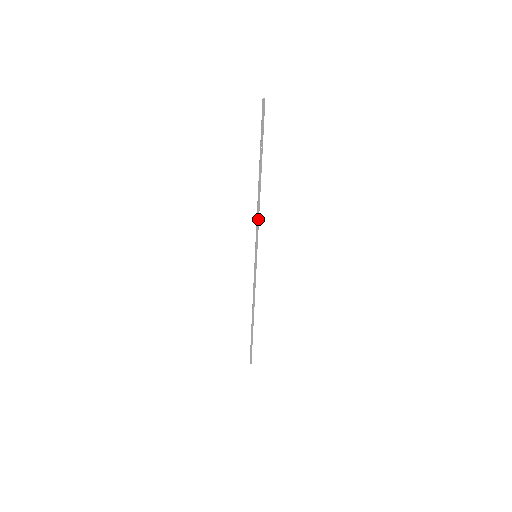
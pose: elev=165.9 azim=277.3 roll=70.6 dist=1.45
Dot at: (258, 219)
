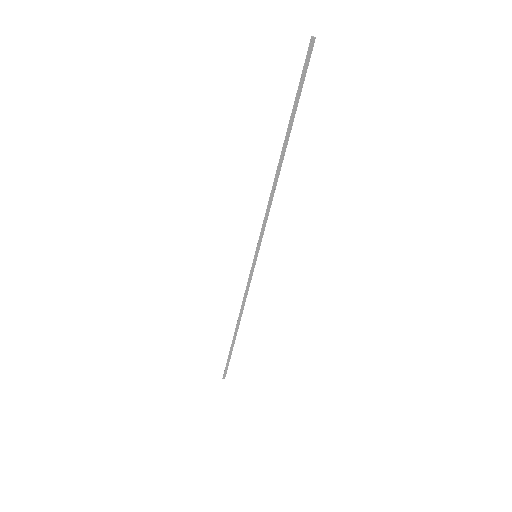
Dot at: (268, 209)
